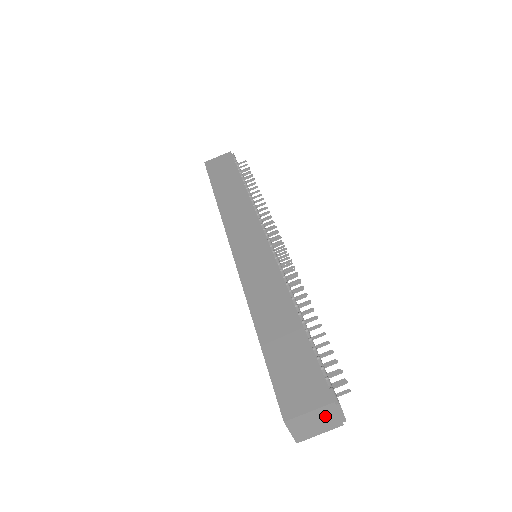
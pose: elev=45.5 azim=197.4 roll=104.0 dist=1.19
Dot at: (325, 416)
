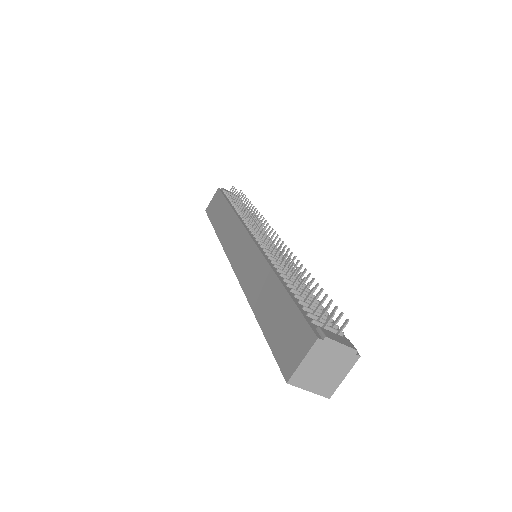
Dot at: (326, 357)
